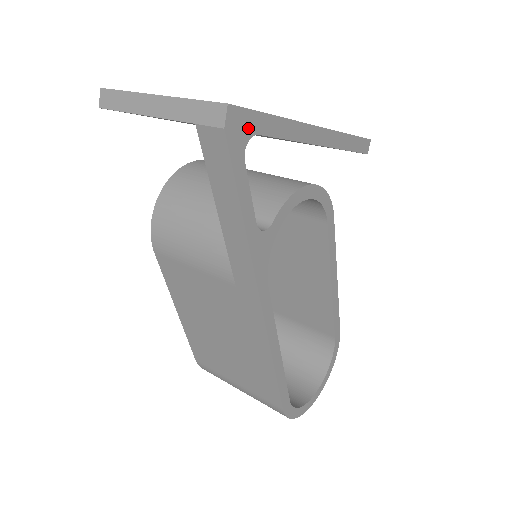
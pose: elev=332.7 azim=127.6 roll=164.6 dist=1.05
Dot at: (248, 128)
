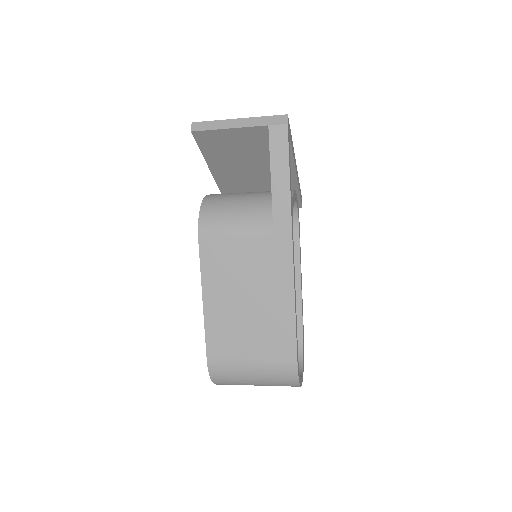
Dot at: occluded
